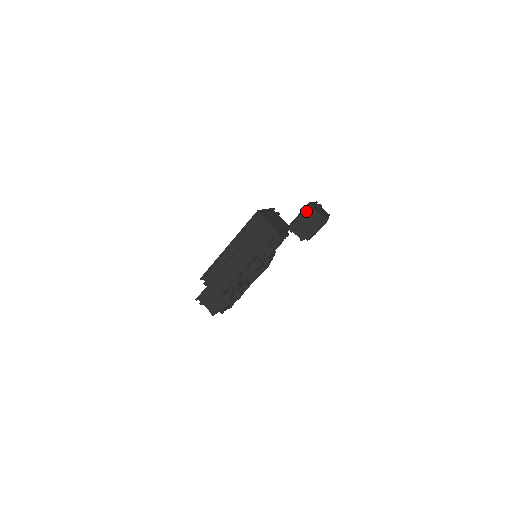
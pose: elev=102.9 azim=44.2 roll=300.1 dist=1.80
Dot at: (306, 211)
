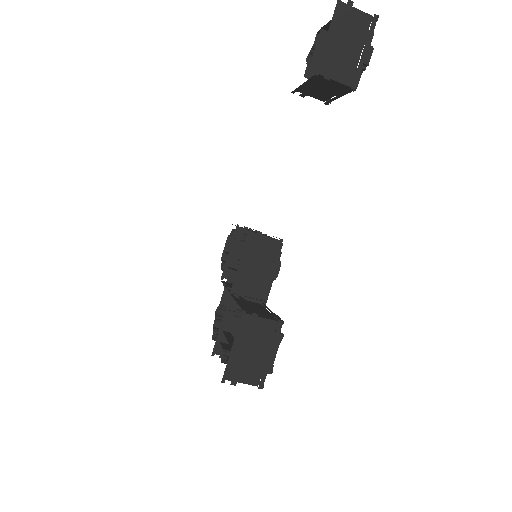
Dot at: (315, 80)
